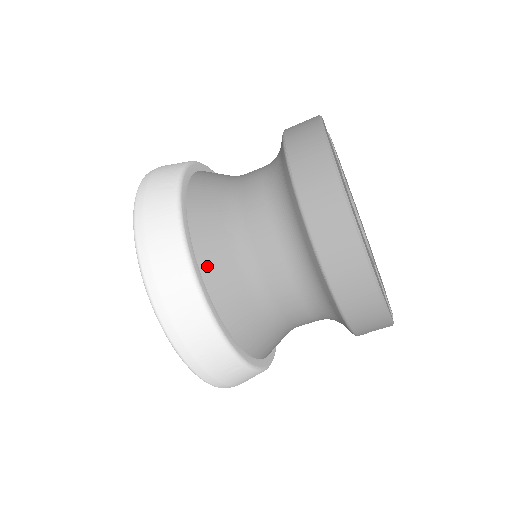
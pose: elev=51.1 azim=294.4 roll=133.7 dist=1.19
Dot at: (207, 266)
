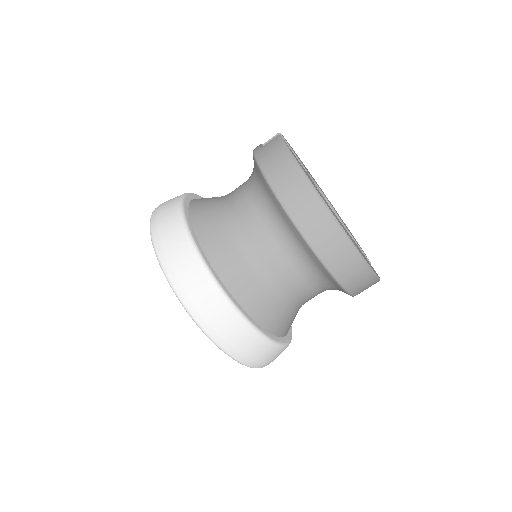
Dot at: (243, 298)
